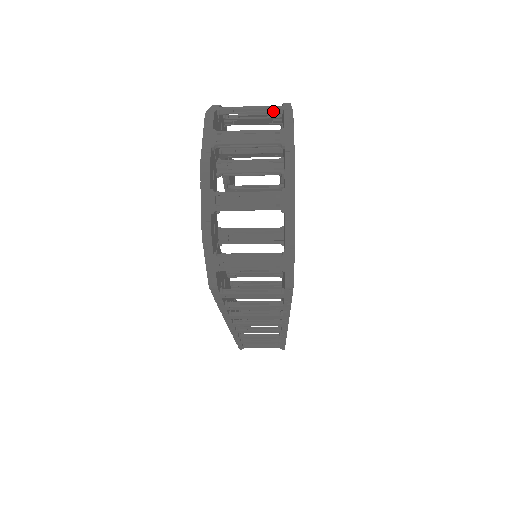
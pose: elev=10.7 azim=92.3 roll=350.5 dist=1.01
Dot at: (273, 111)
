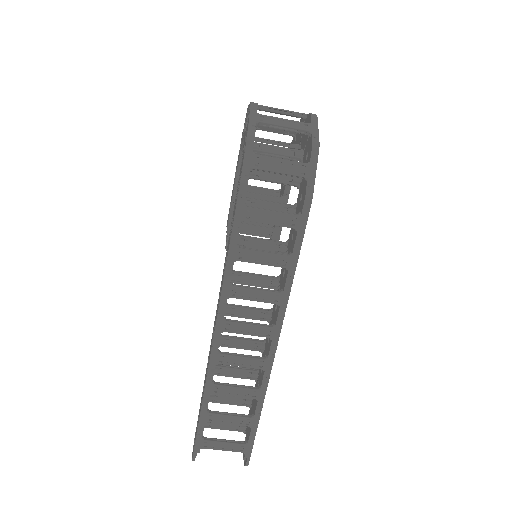
Dot at: occluded
